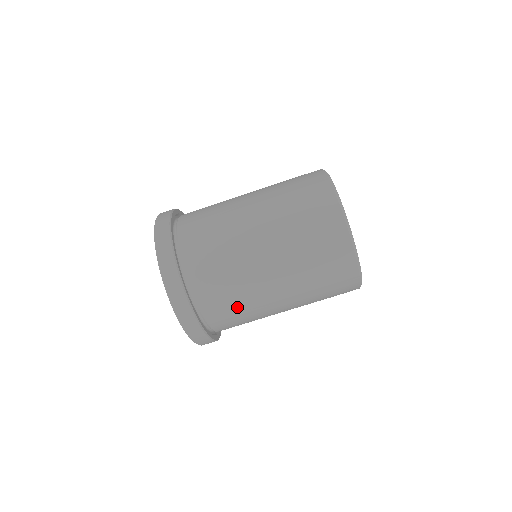
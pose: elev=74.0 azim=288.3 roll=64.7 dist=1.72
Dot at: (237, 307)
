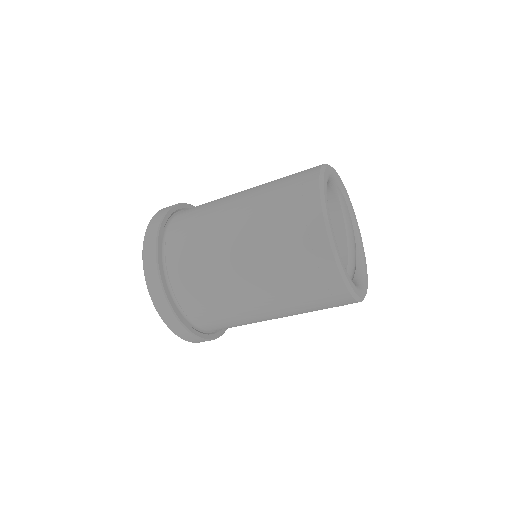
Dot at: (237, 325)
